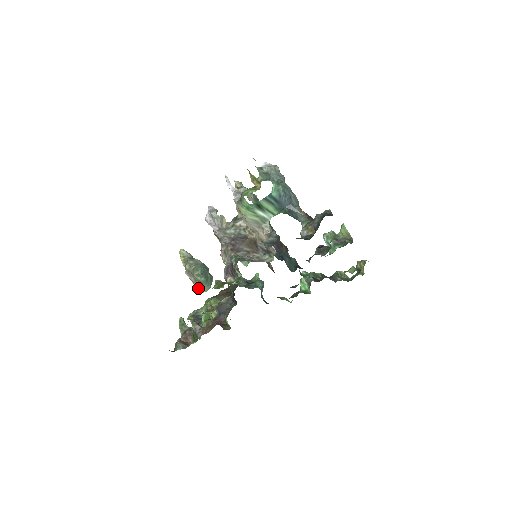
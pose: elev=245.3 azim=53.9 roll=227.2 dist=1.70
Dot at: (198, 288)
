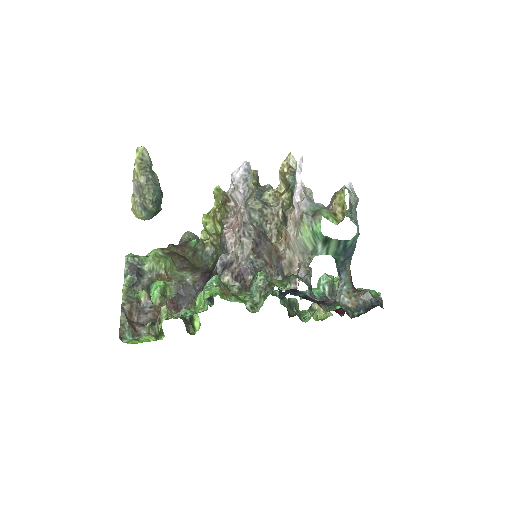
Dot at: (137, 212)
